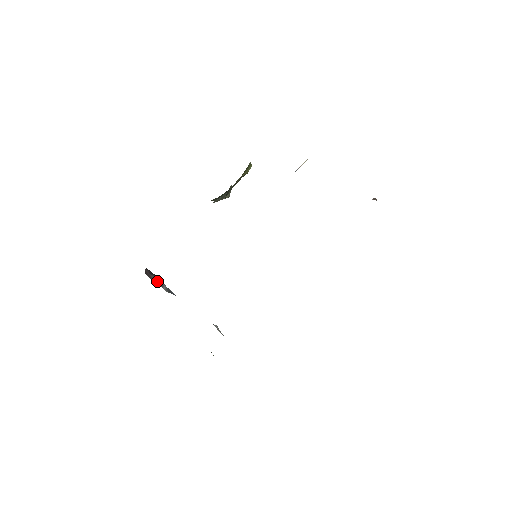
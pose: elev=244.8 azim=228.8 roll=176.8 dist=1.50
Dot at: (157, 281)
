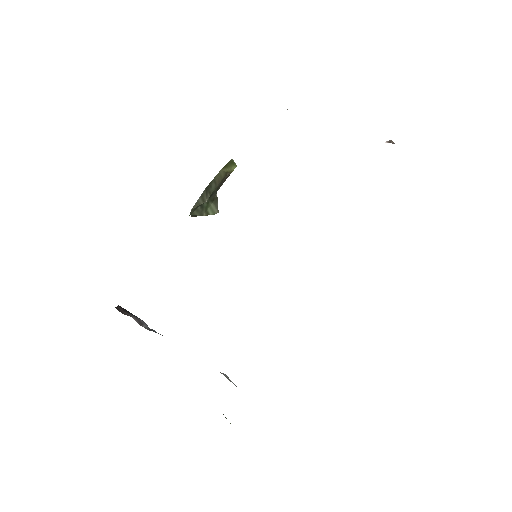
Dot at: (133, 317)
